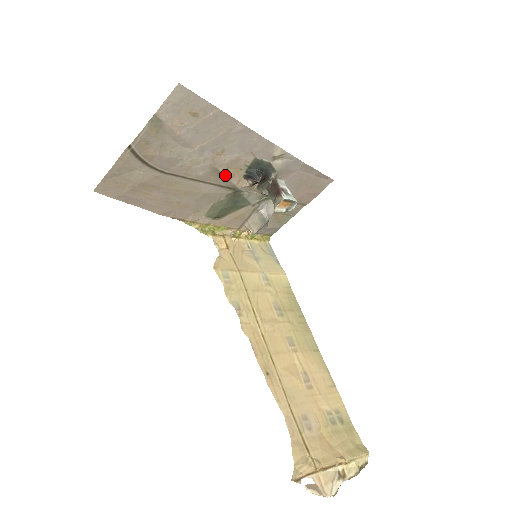
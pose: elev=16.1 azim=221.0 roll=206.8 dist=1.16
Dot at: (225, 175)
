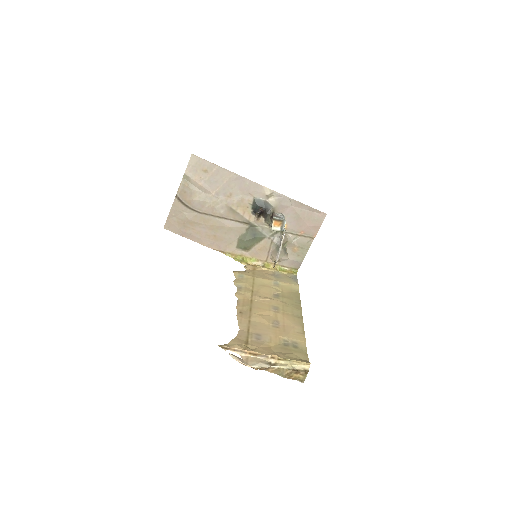
Dot at: (238, 212)
